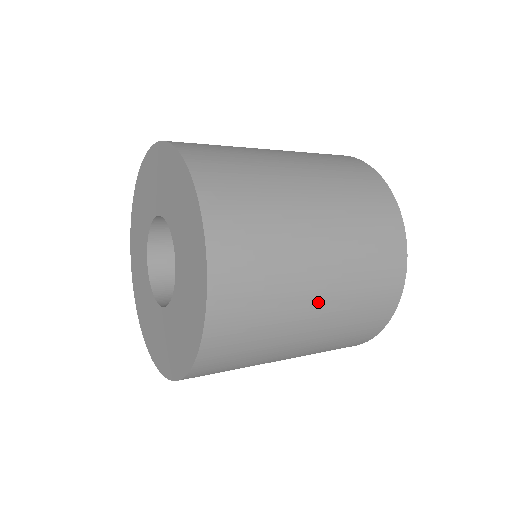
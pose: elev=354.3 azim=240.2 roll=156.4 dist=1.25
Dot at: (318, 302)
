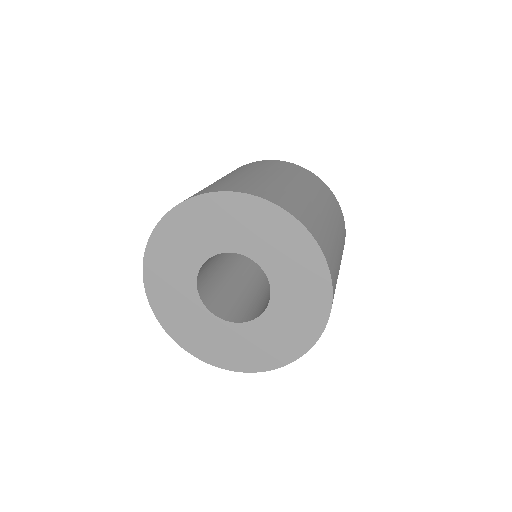
Dot at: occluded
